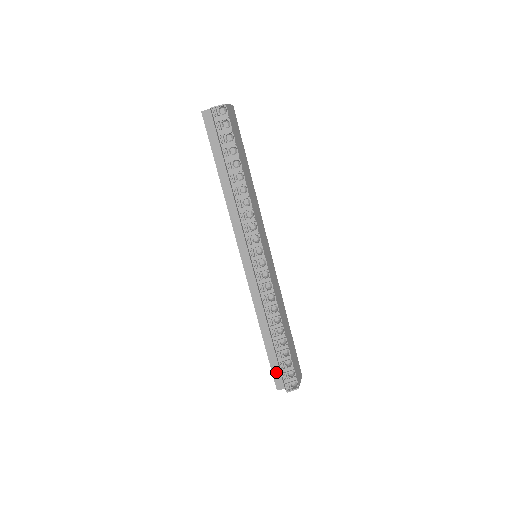
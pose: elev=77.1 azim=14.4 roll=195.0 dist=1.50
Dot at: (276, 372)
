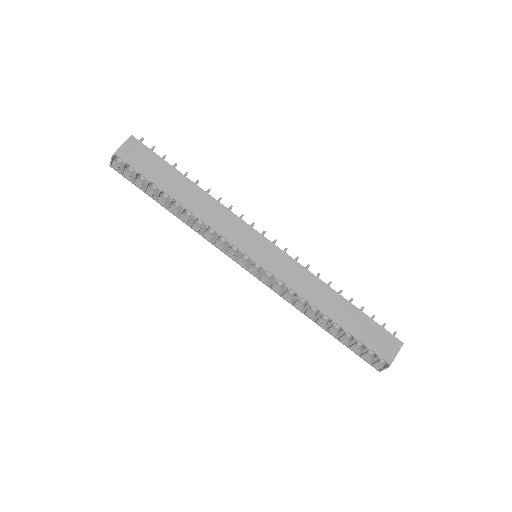
Dot at: occluded
